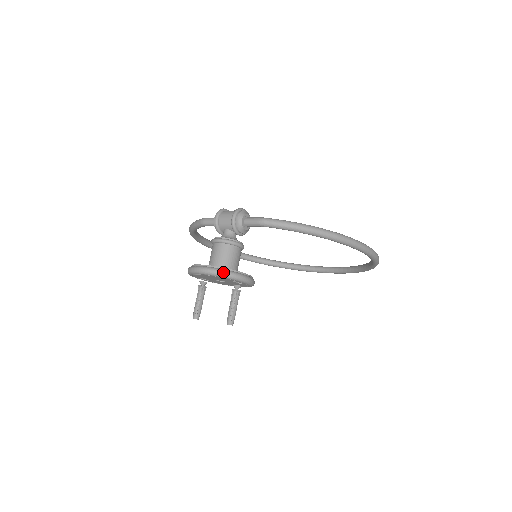
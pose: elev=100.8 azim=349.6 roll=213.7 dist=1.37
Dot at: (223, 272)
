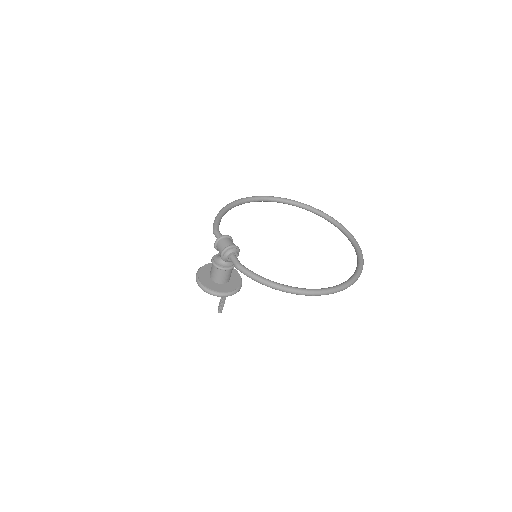
Dot at: (209, 293)
